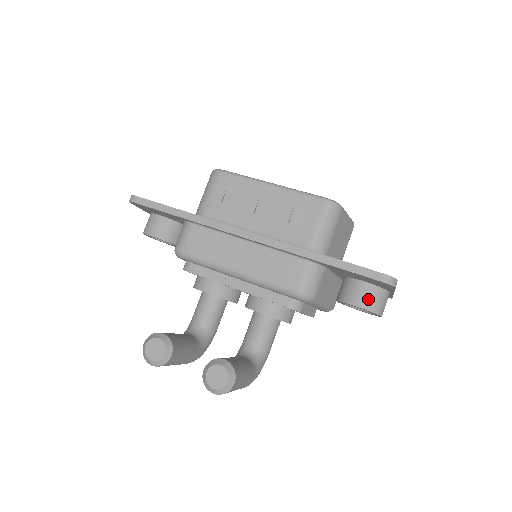
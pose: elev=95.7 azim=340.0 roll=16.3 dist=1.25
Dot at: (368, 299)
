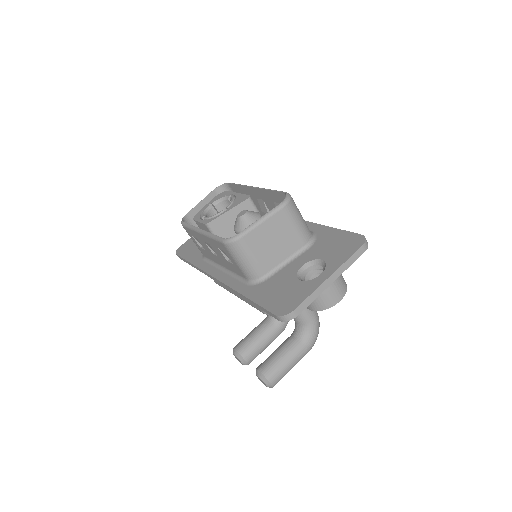
Dot at: occluded
